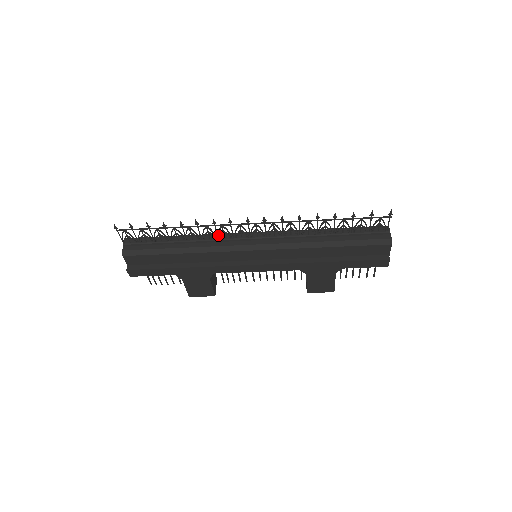
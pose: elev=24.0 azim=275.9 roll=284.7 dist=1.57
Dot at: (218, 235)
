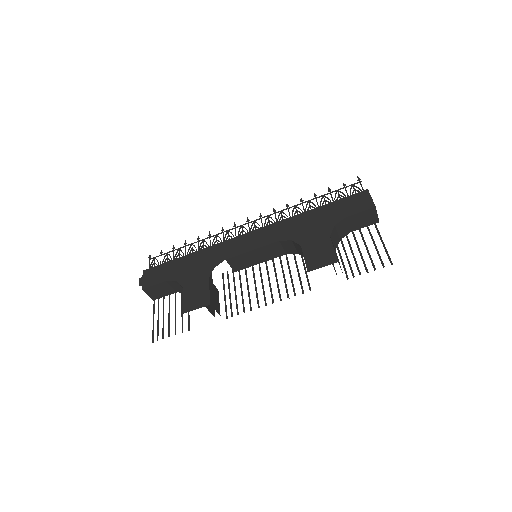
Dot at: occluded
